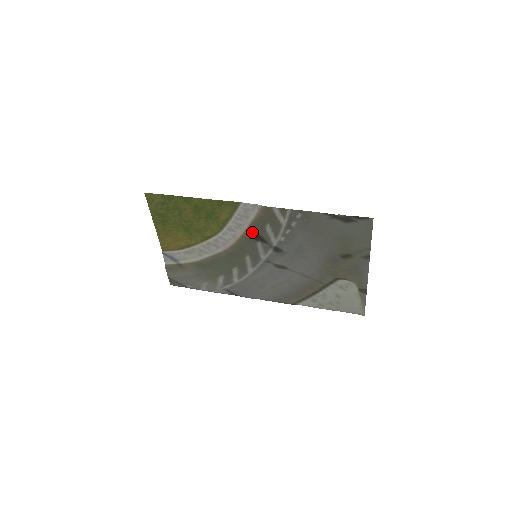
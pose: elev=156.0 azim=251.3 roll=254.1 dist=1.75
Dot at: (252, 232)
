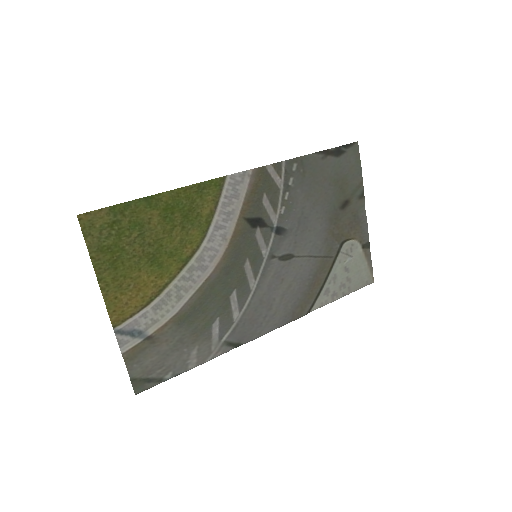
Dot at: (247, 216)
